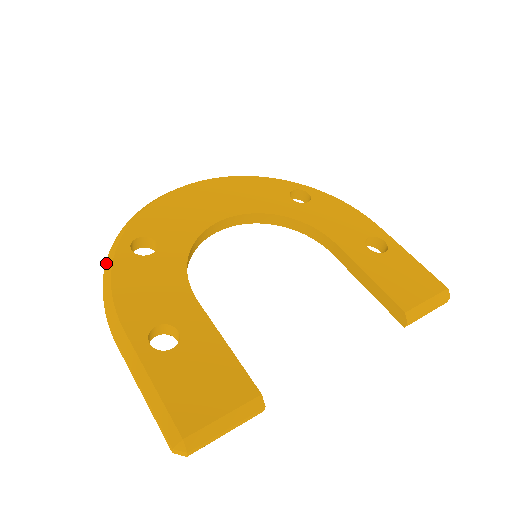
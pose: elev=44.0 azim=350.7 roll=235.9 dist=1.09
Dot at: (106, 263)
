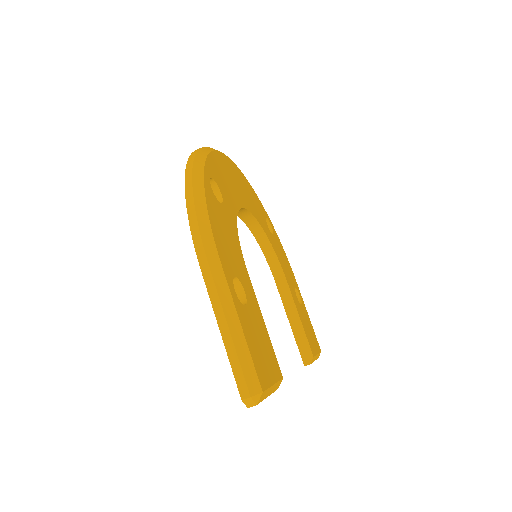
Dot at: (194, 183)
